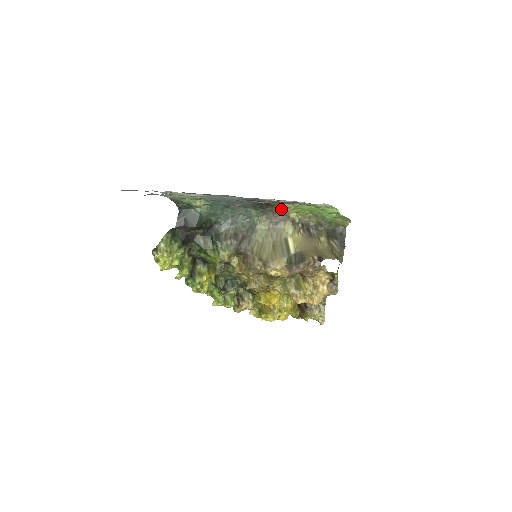
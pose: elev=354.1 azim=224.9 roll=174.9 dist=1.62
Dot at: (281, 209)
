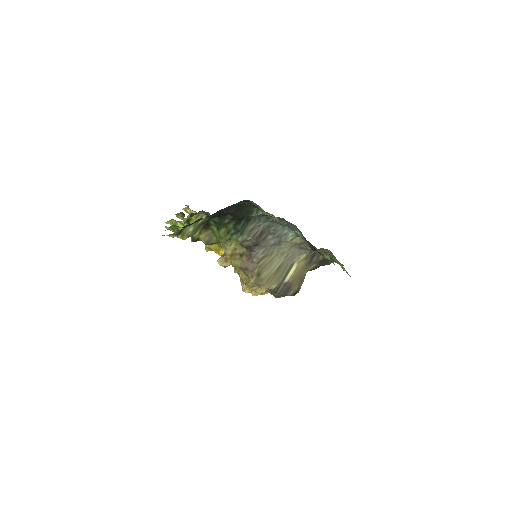
Dot at: (320, 251)
